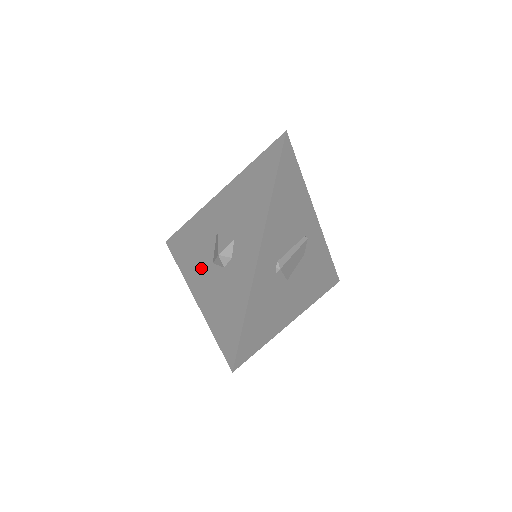
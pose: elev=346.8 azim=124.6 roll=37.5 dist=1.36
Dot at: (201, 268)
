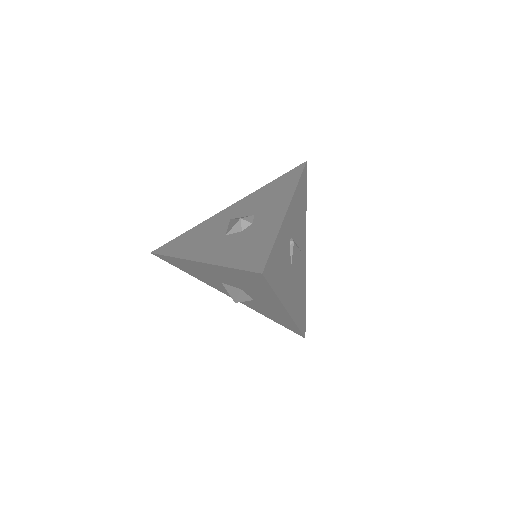
Dot at: (208, 243)
